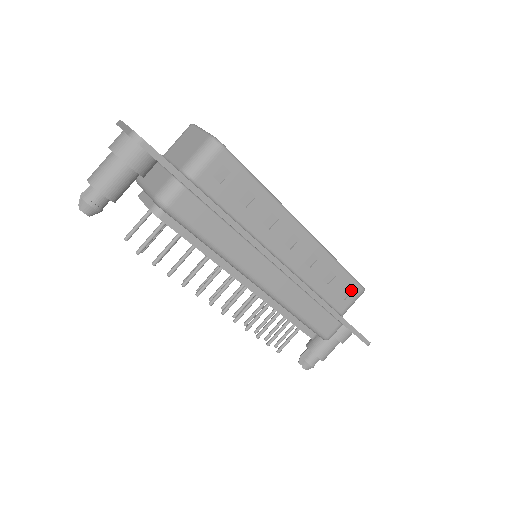
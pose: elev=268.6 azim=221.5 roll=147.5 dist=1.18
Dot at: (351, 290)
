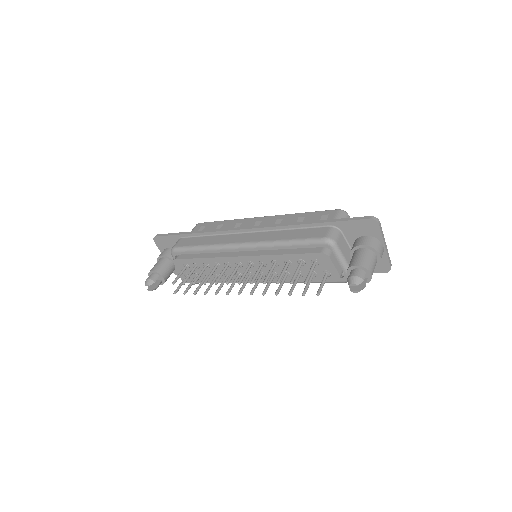
Dot at: (327, 215)
